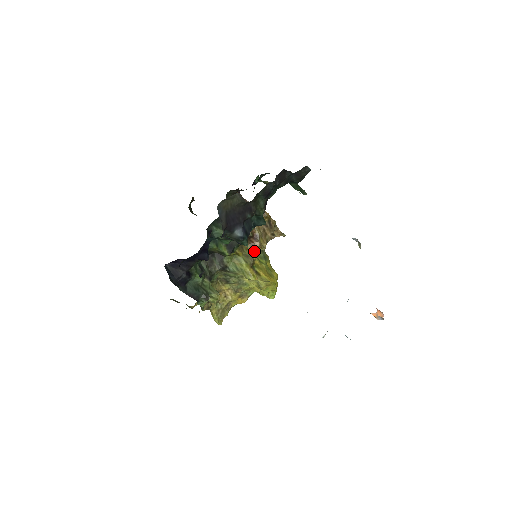
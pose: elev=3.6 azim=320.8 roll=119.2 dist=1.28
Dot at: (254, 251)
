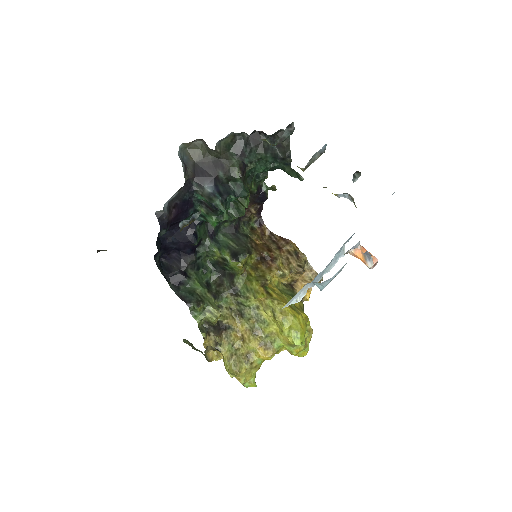
Dot at: (269, 272)
